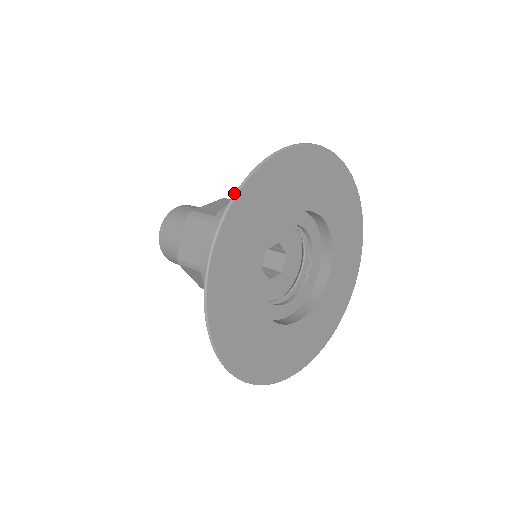
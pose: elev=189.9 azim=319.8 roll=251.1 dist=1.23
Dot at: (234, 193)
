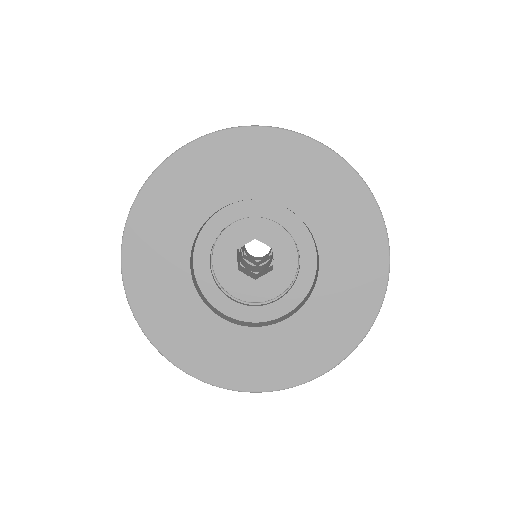
Dot at: (130, 209)
